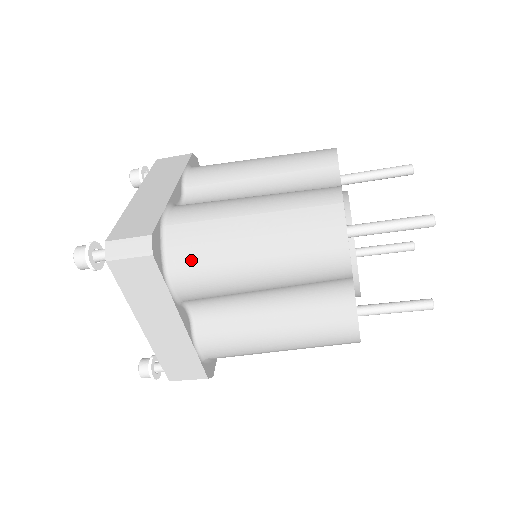
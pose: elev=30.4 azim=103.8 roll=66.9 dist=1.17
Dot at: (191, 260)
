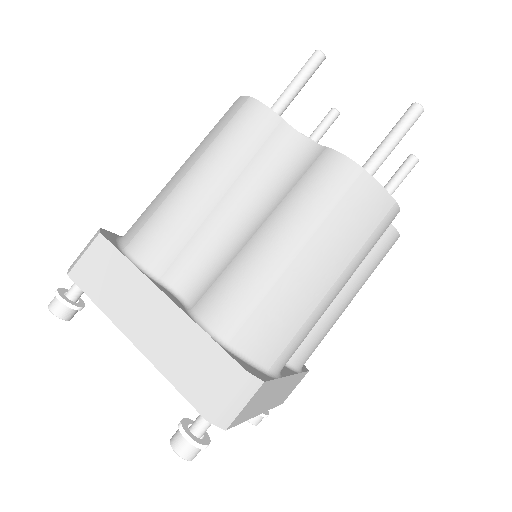
Dot at: (141, 224)
